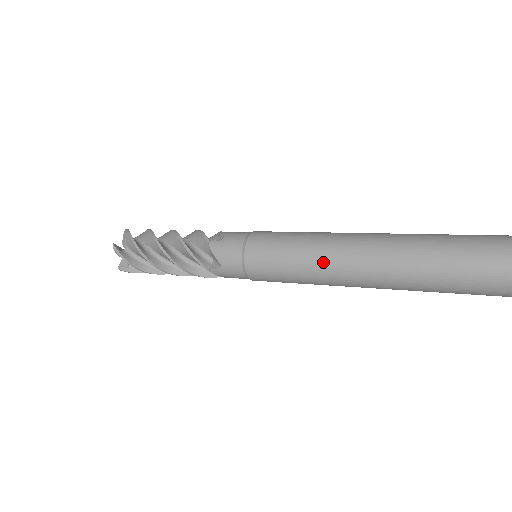
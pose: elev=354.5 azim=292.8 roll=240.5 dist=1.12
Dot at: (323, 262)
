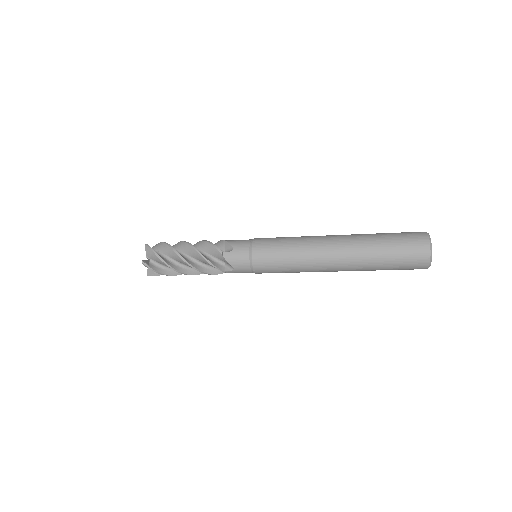
Dot at: (309, 262)
